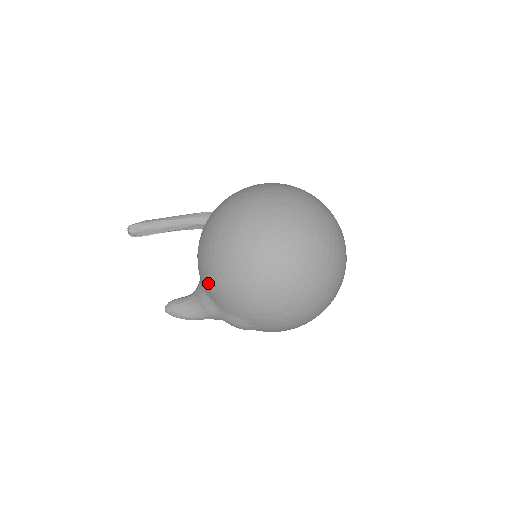
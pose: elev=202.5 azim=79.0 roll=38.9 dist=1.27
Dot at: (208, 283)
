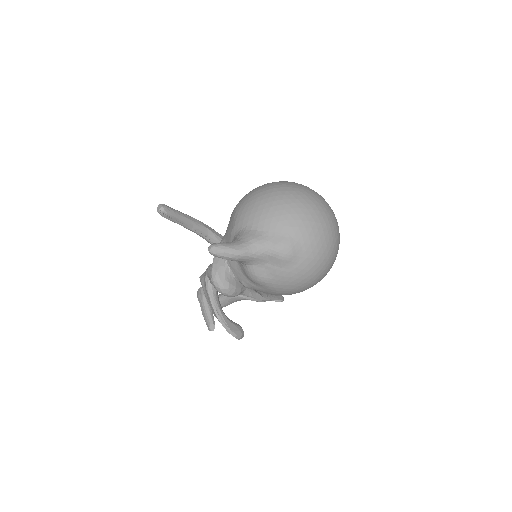
Dot at: (264, 213)
